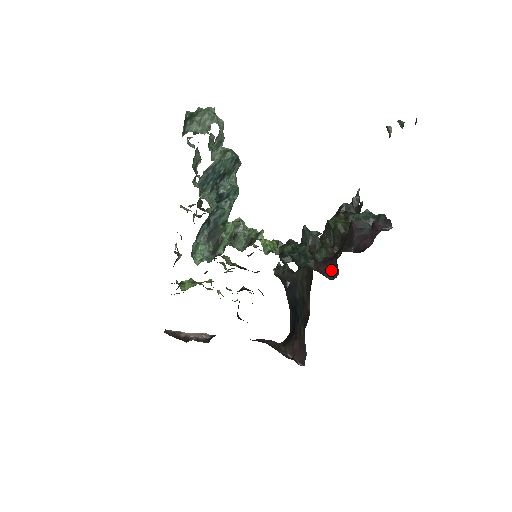
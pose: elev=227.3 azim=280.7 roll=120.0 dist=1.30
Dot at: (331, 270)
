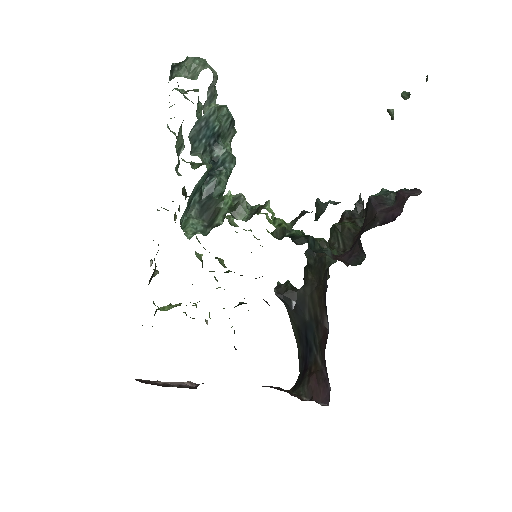
Dot at: (354, 256)
